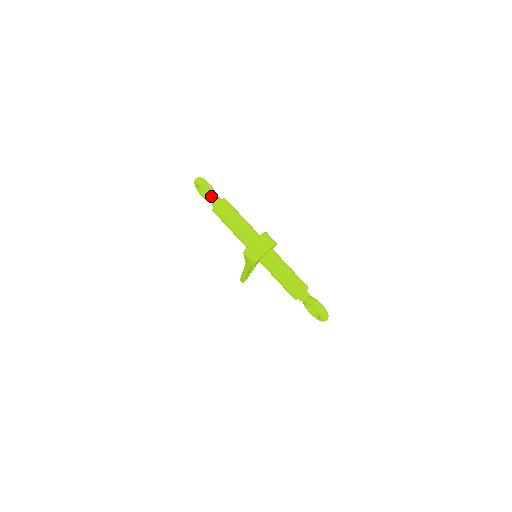
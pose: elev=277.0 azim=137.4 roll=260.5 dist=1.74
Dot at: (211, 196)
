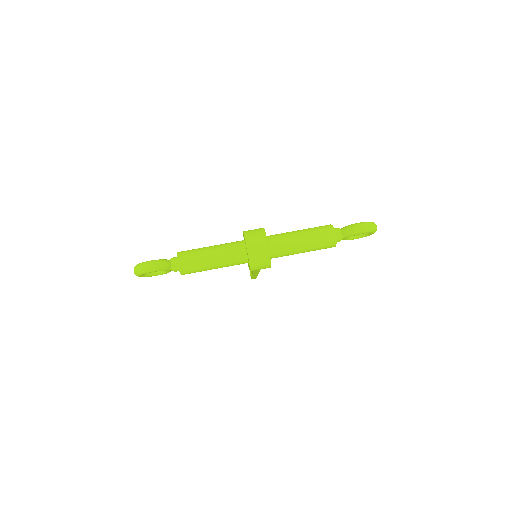
Dot at: (166, 267)
